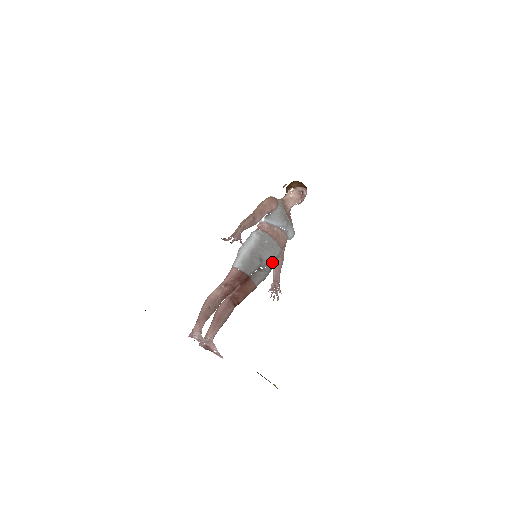
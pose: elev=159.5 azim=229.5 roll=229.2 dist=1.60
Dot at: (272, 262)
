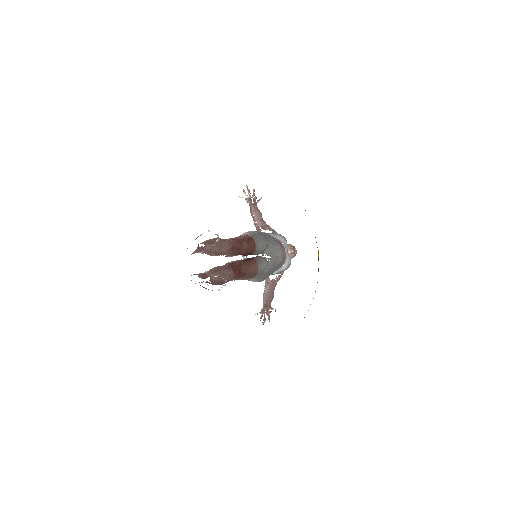
Dot at: (275, 258)
